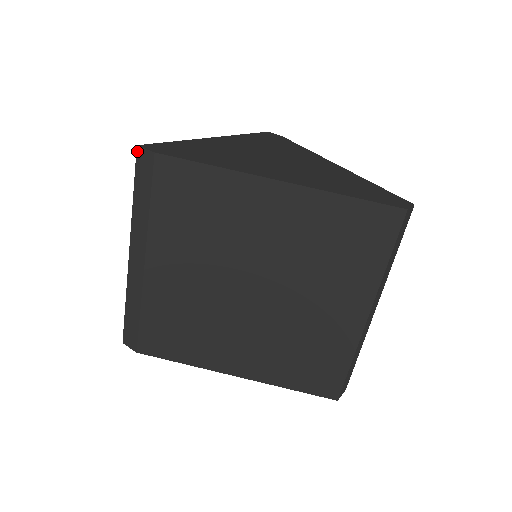
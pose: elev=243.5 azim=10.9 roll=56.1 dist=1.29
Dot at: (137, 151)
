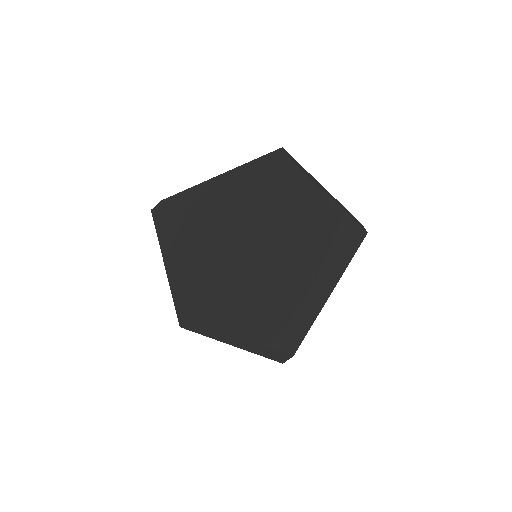
Dot at: occluded
